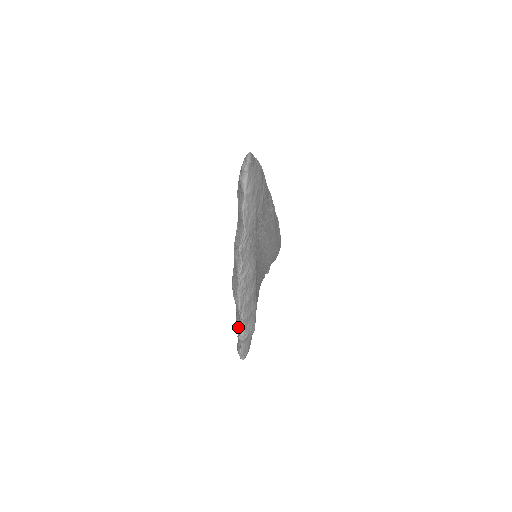
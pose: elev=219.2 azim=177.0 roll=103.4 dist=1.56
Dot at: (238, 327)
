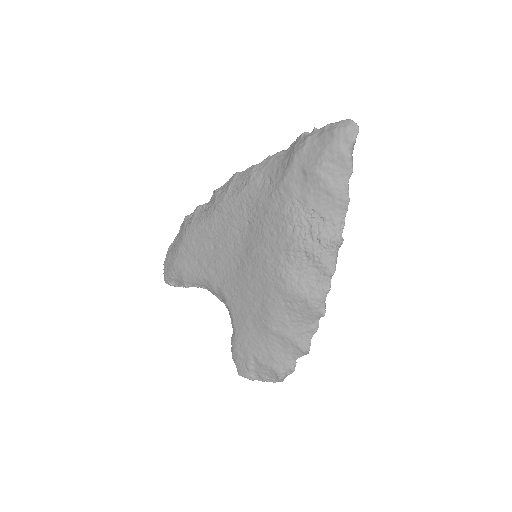
Dot at: (301, 341)
